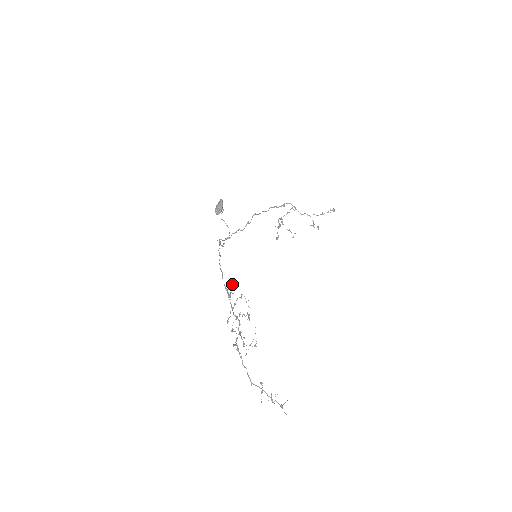
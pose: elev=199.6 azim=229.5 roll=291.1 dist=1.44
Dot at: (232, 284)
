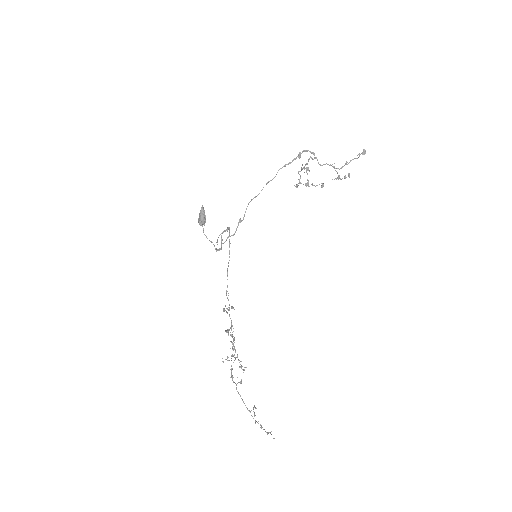
Dot at: (223, 310)
